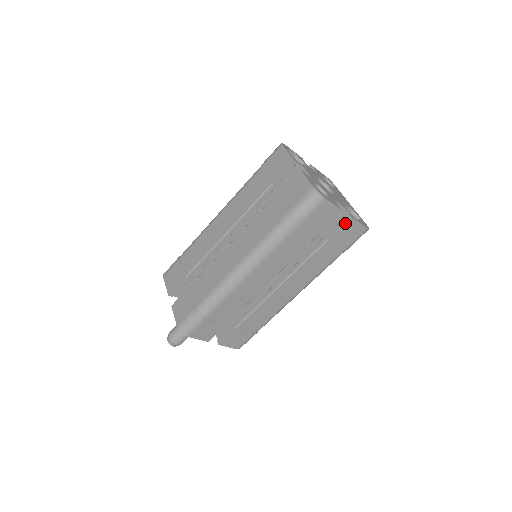
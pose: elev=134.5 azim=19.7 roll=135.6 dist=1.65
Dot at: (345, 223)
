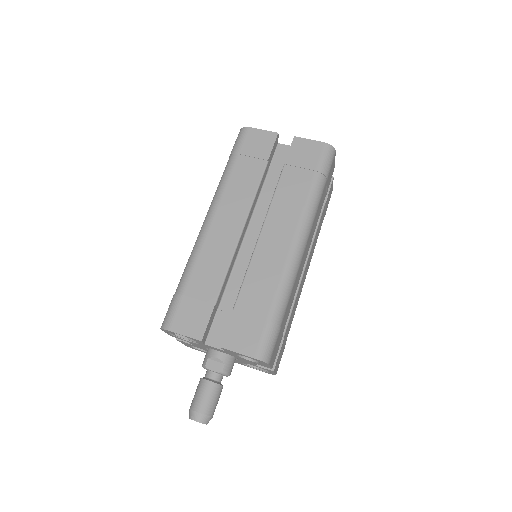
Dot at: (331, 183)
